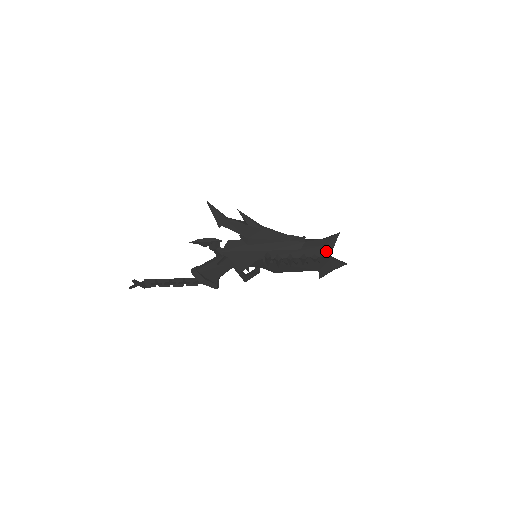
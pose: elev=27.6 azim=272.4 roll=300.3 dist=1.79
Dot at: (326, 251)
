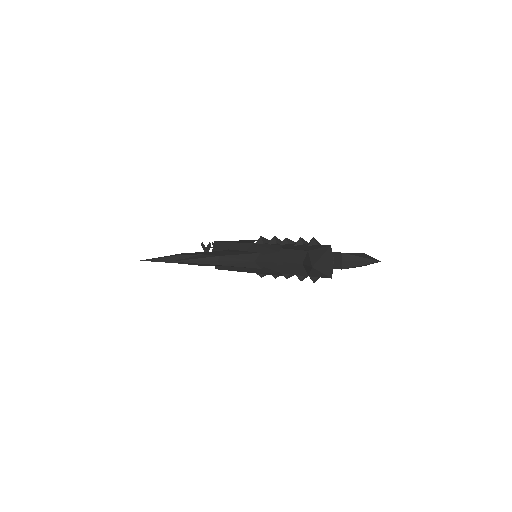
Dot at: occluded
